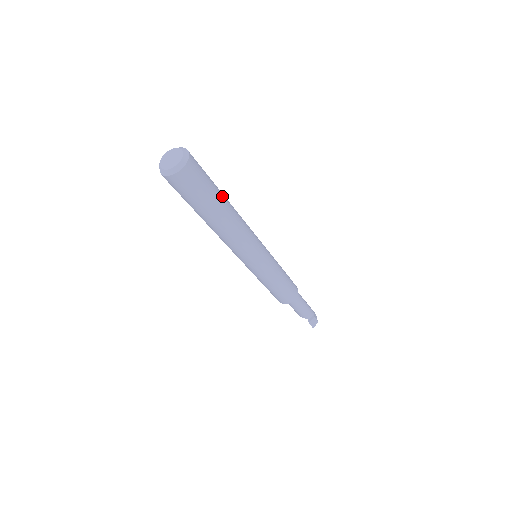
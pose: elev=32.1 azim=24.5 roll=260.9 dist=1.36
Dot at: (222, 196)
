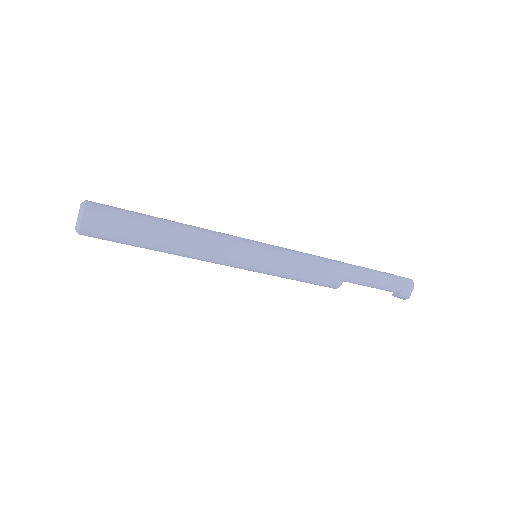
Dot at: (150, 239)
